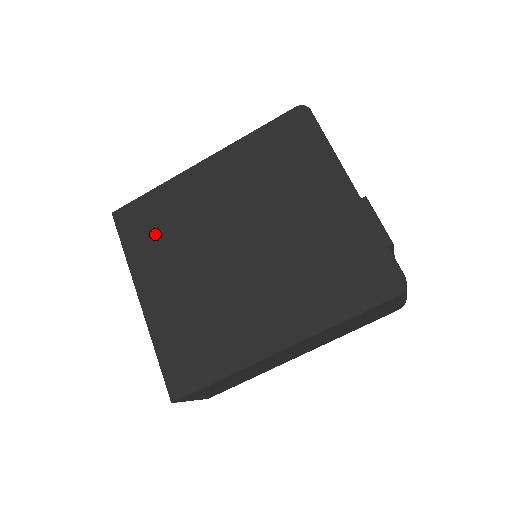
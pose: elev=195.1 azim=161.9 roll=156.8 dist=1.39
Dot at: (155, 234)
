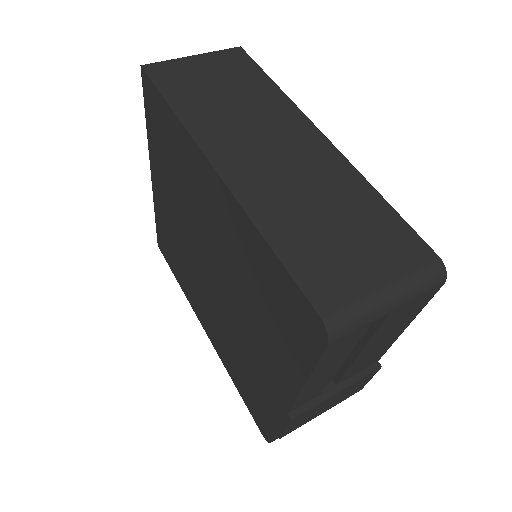
Dot at: (166, 154)
